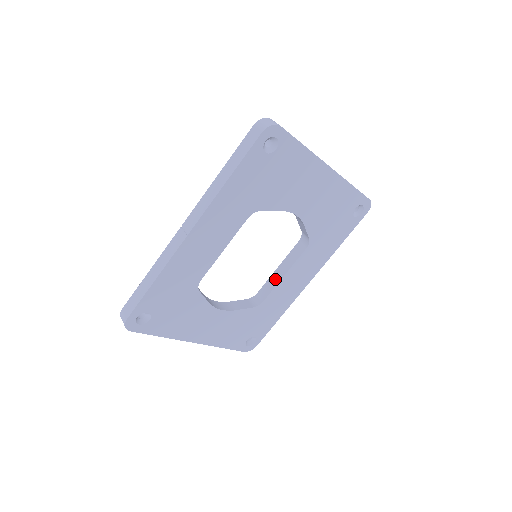
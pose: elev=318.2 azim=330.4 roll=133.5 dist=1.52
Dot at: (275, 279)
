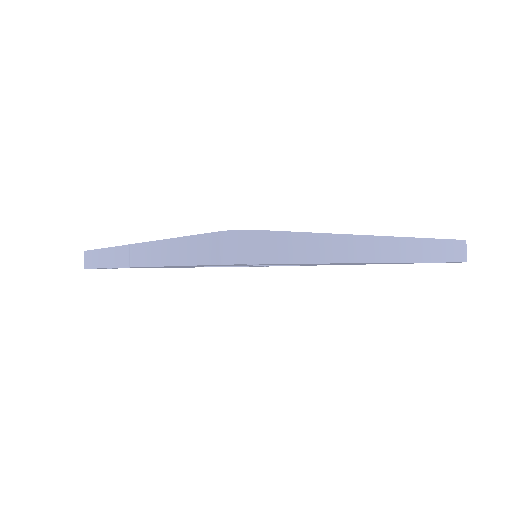
Dot at: occluded
